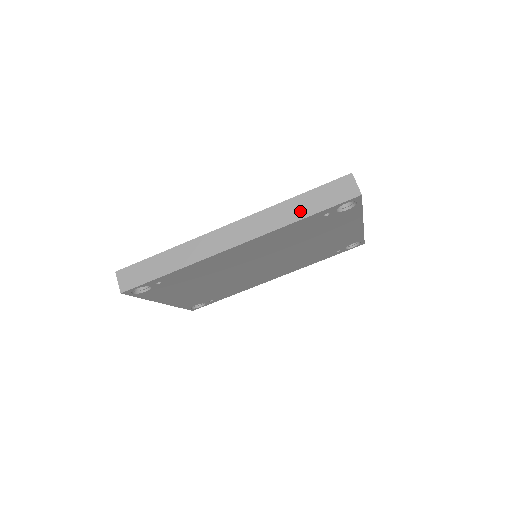
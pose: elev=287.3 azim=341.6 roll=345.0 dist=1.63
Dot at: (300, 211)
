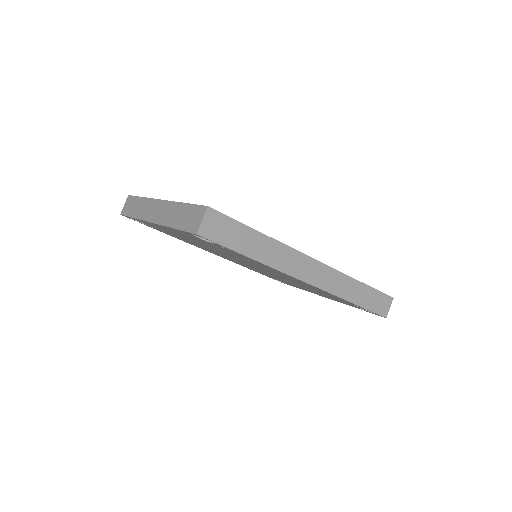
Dot at: (357, 296)
